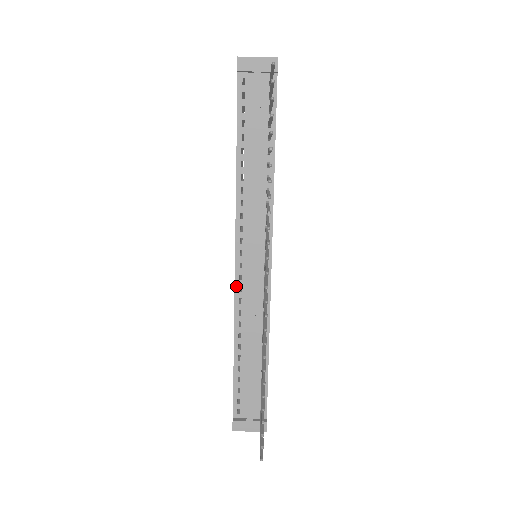
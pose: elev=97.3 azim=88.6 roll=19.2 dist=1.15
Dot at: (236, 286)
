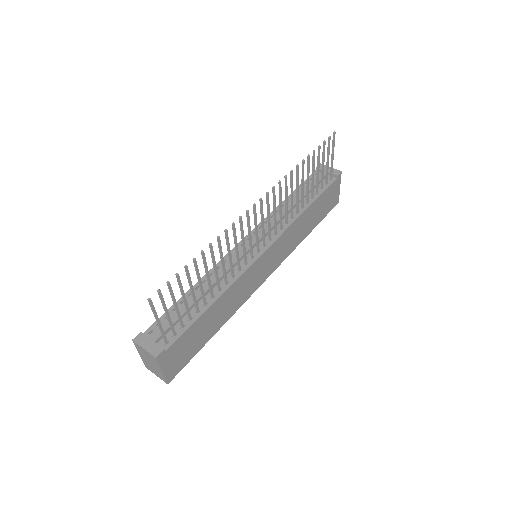
Dot at: occluded
